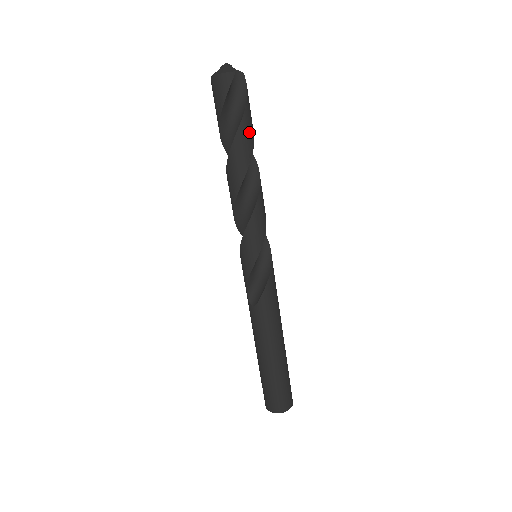
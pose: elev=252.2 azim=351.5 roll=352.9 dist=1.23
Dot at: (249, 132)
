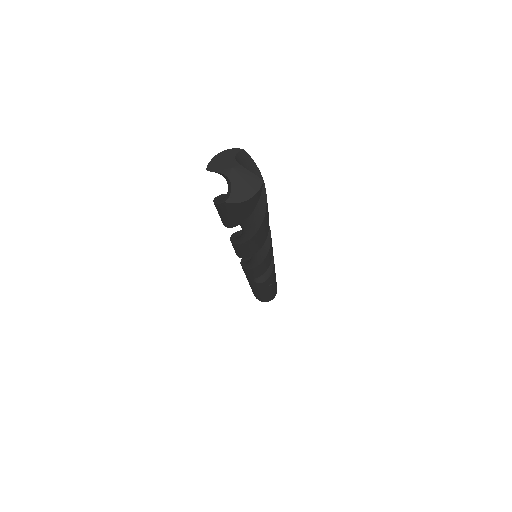
Dot at: occluded
